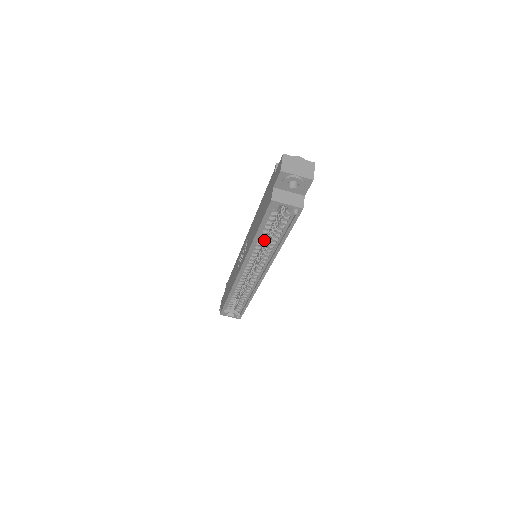
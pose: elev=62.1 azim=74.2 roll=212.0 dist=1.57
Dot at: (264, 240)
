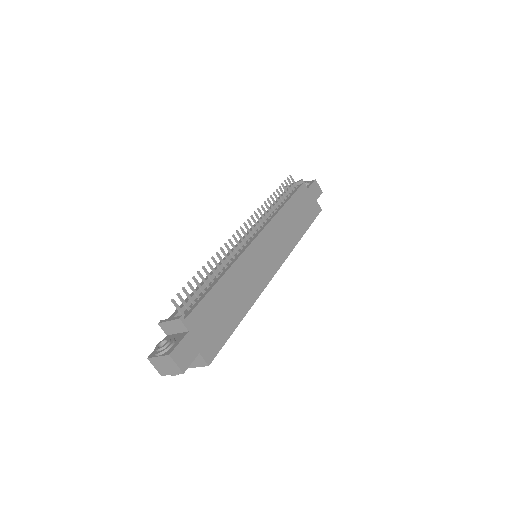
Dot at: occluded
